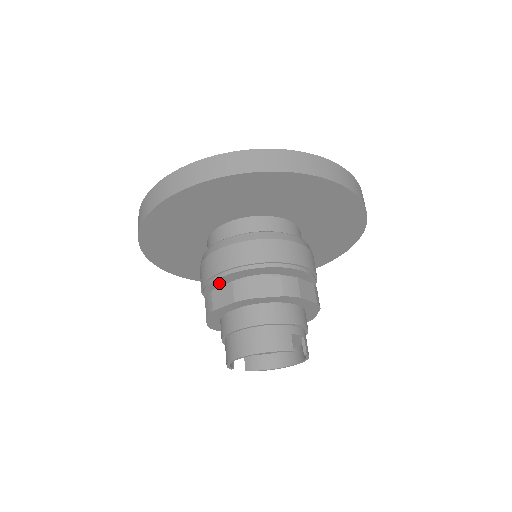
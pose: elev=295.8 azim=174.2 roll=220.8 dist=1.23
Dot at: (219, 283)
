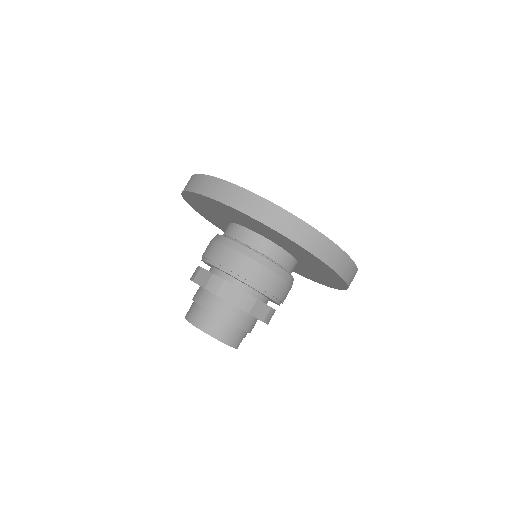
Dot at: occluded
